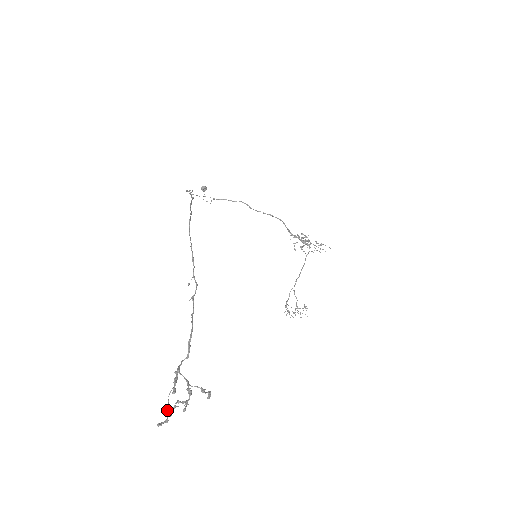
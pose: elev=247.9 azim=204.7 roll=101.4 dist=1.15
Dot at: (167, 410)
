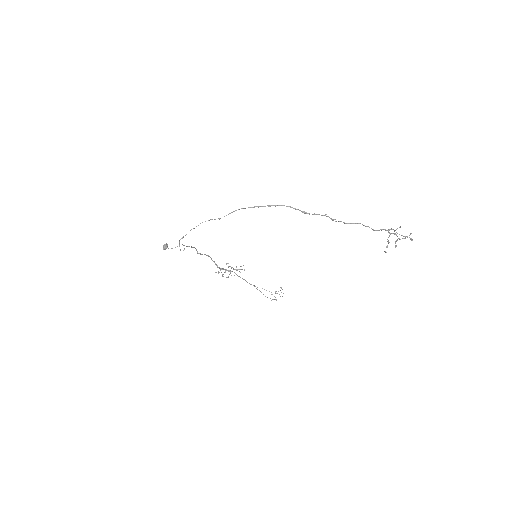
Dot at: (406, 236)
